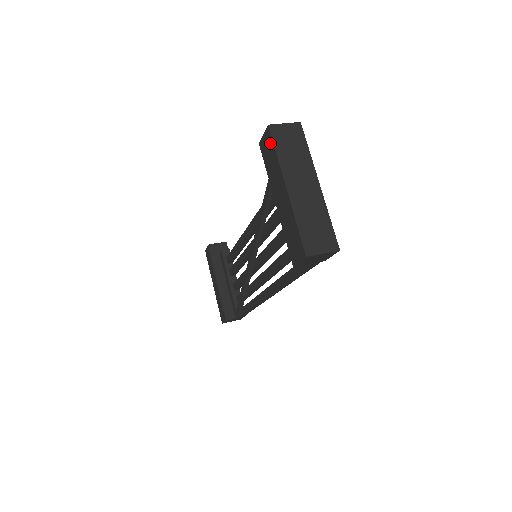
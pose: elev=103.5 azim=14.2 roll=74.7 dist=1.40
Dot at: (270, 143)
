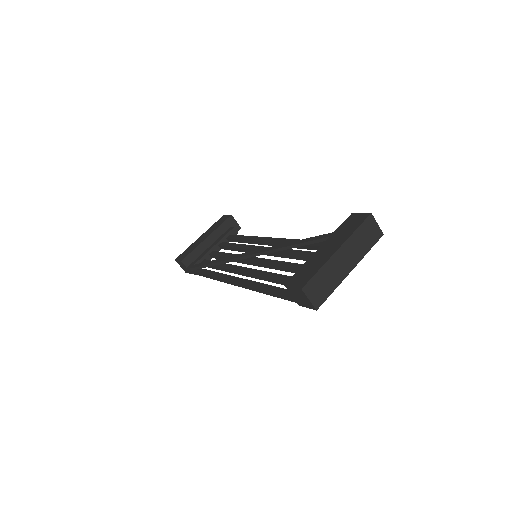
Dot at: (360, 221)
